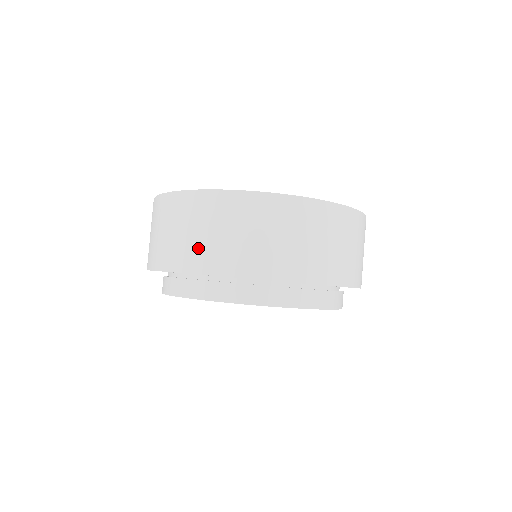
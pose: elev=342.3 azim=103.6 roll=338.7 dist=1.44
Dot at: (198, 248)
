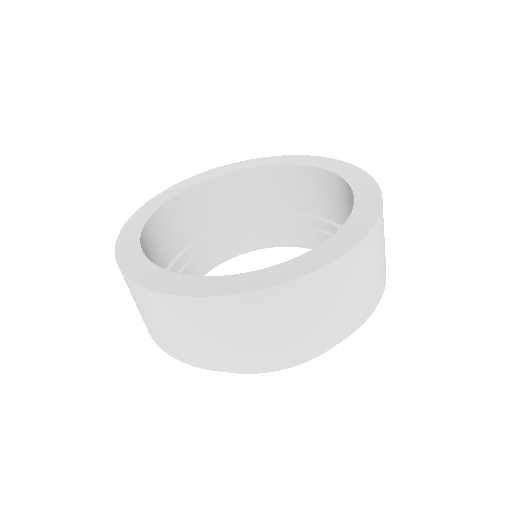
Dot at: (262, 348)
